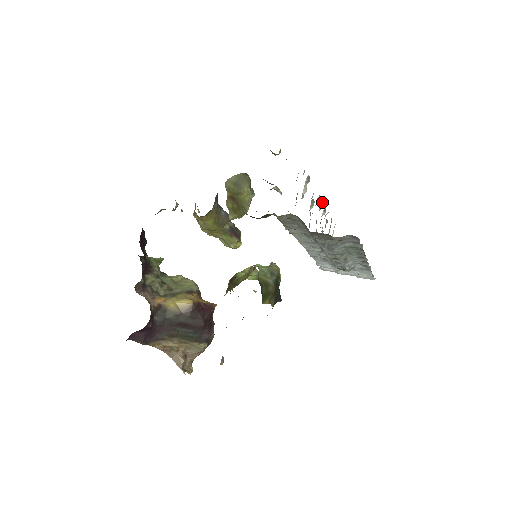
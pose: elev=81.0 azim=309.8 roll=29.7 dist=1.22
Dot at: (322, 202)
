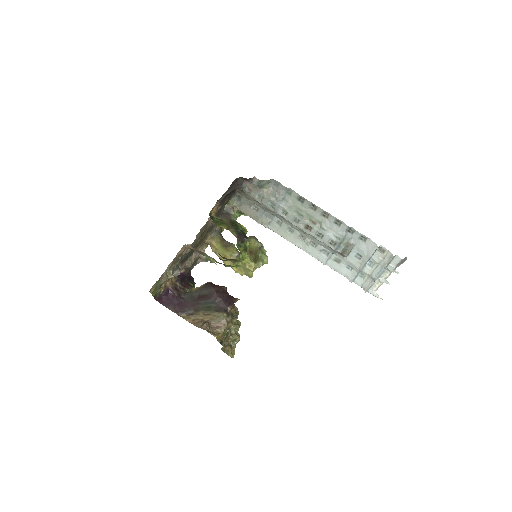
Dot at: occluded
